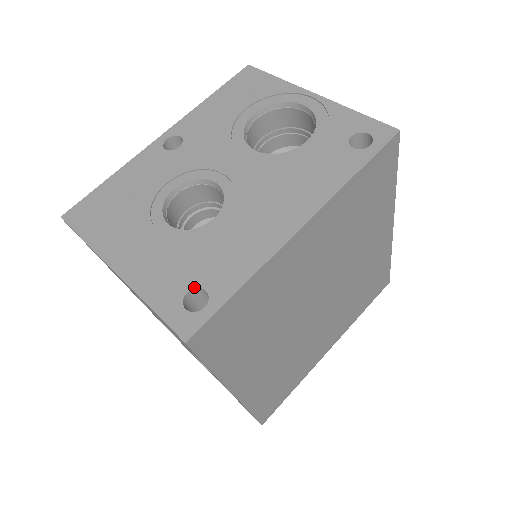
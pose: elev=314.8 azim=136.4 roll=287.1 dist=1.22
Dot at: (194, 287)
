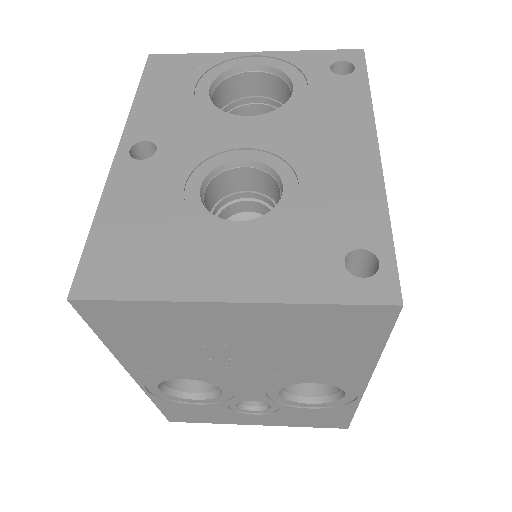
Dot at: (345, 254)
